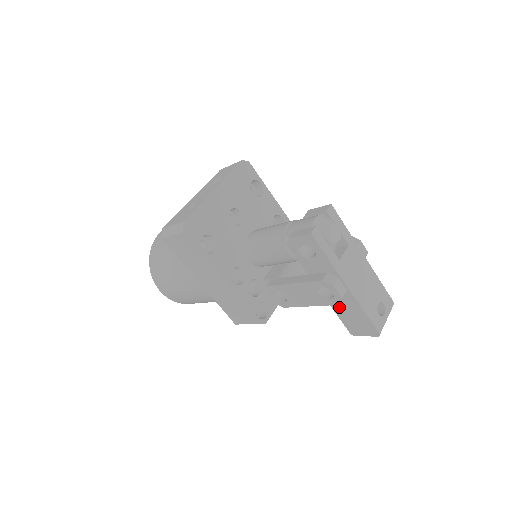
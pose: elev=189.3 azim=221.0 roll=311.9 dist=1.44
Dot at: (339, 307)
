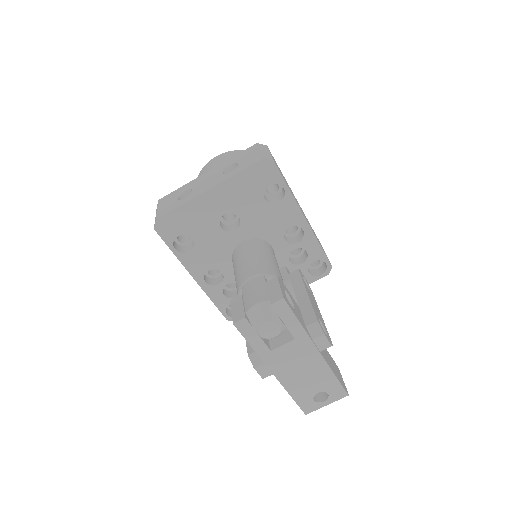
Dot at: occluded
